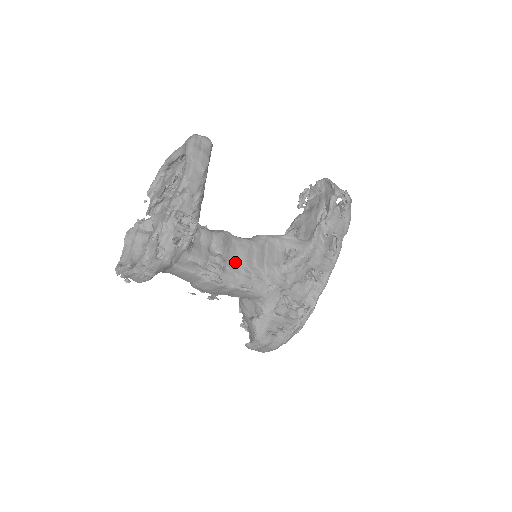
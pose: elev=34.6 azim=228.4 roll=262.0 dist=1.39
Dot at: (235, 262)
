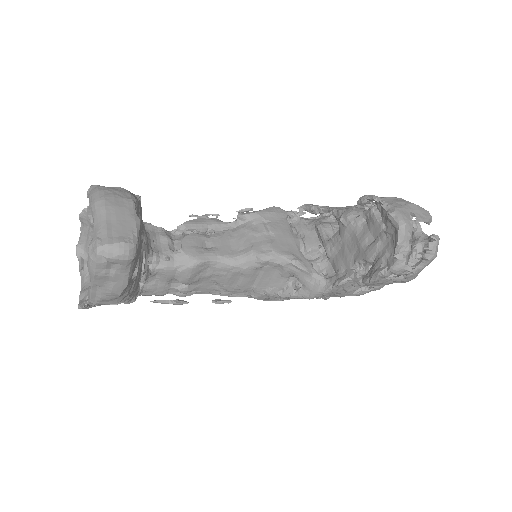
Dot at: (210, 285)
